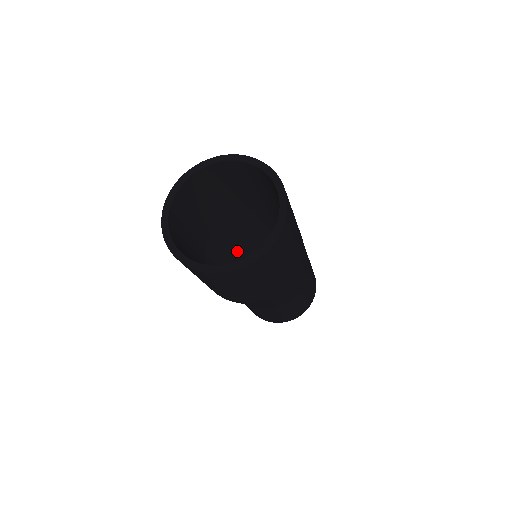
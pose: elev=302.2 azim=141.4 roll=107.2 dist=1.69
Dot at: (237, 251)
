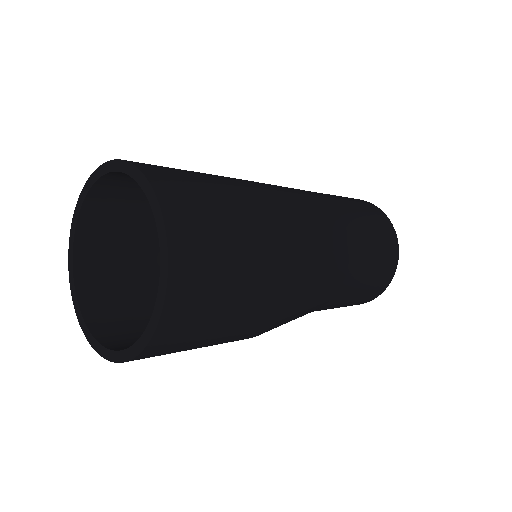
Dot at: occluded
